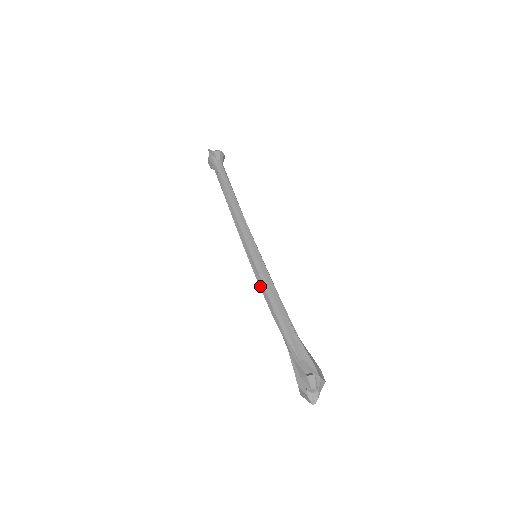
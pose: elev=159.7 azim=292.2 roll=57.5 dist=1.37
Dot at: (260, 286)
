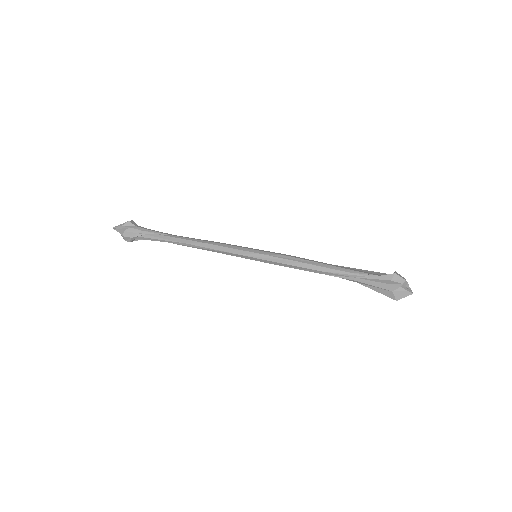
Dot at: (288, 264)
